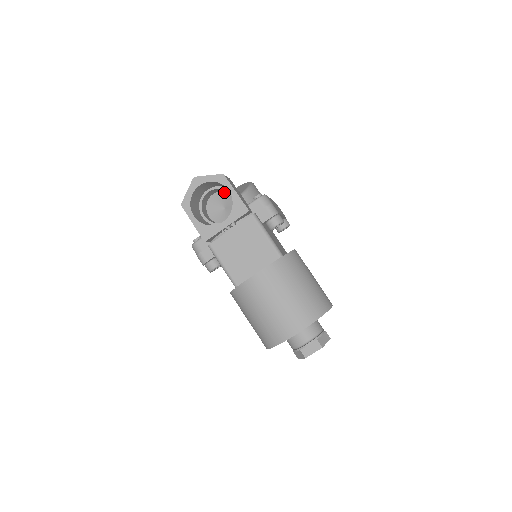
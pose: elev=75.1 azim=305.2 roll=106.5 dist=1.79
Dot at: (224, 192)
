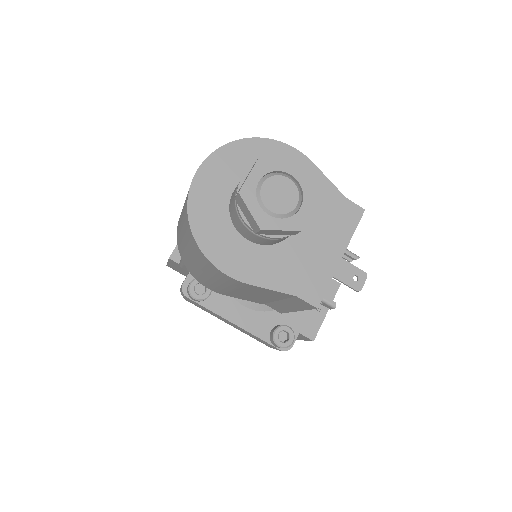
Dot at: occluded
